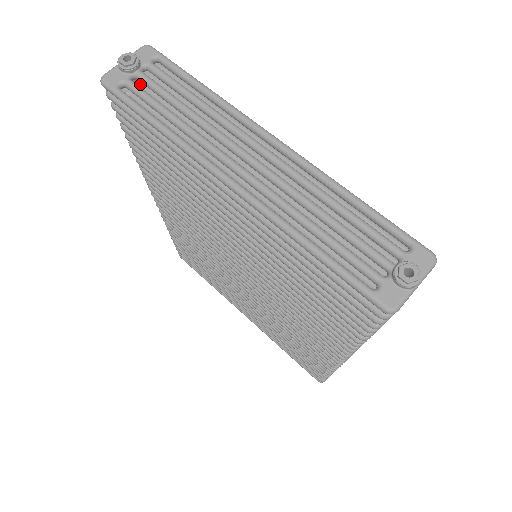
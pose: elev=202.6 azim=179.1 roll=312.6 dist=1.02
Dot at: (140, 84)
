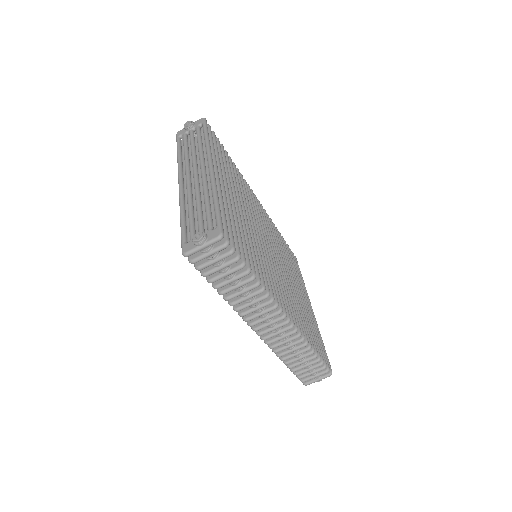
Dot at: occluded
